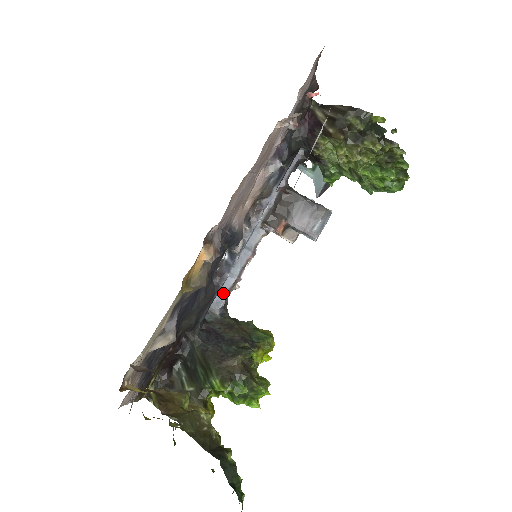
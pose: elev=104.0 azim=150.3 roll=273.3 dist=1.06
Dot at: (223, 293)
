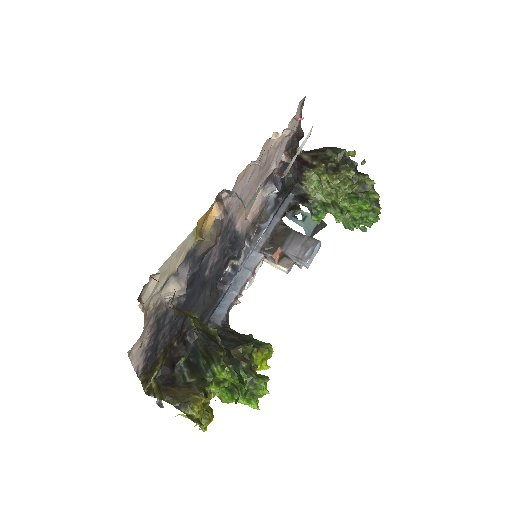
Dot at: (225, 307)
